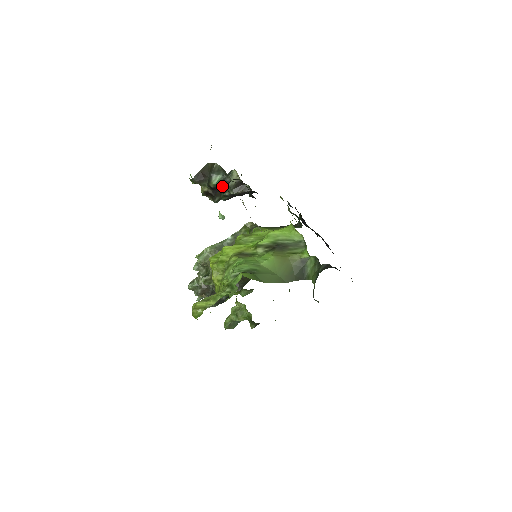
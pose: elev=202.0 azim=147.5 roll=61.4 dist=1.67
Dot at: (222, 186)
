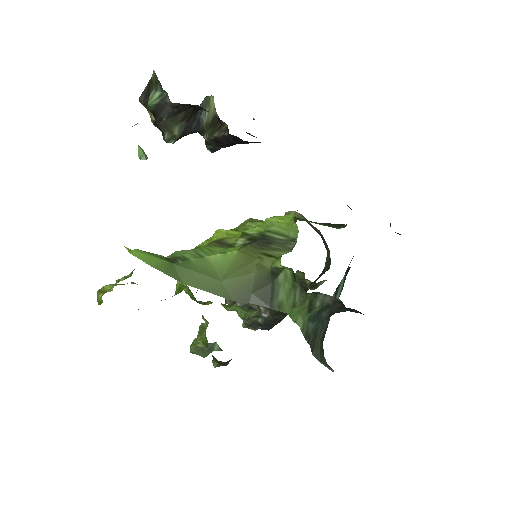
Dot at: (165, 111)
